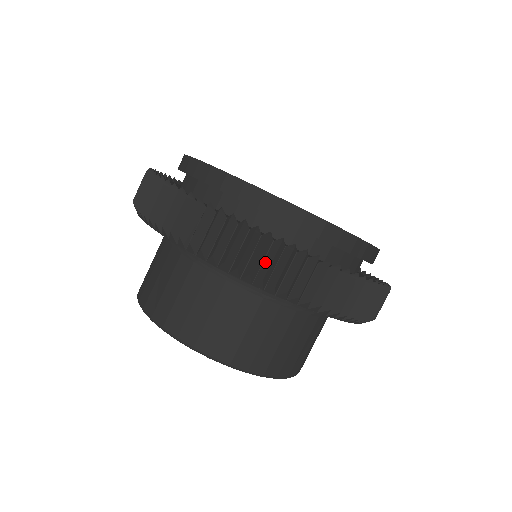
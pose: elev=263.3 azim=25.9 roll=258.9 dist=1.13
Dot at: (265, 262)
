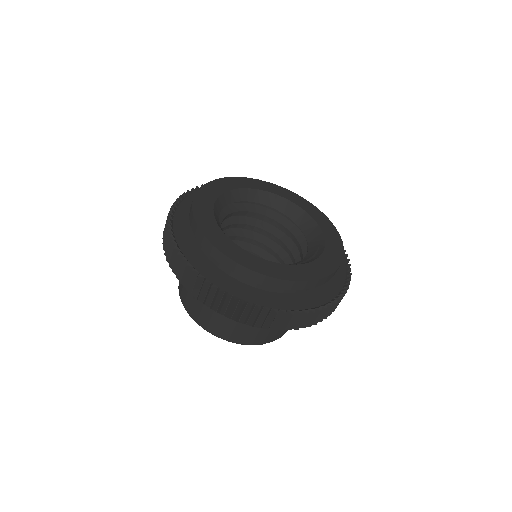
Dot at: occluded
